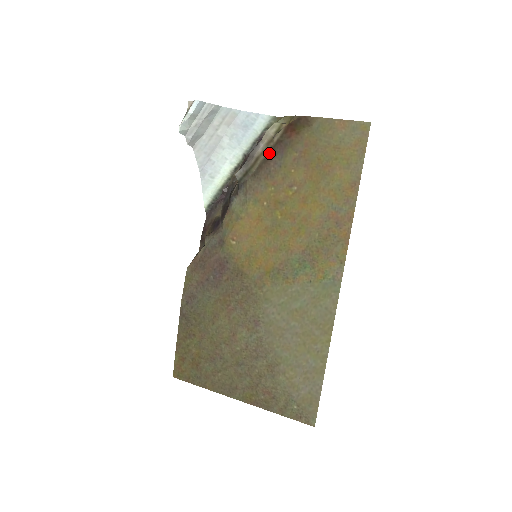
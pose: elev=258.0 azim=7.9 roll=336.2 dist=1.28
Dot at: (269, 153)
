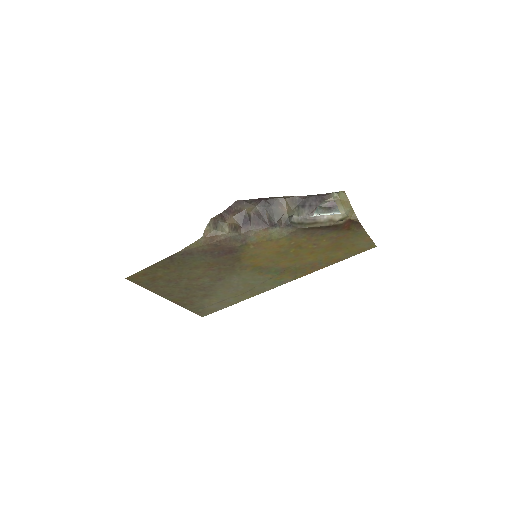
Dot at: (325, 226)
